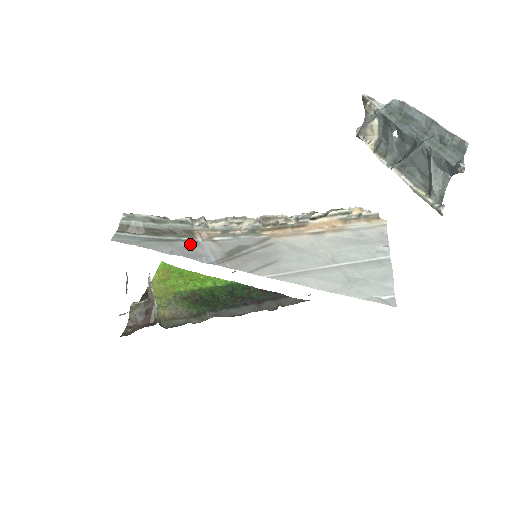
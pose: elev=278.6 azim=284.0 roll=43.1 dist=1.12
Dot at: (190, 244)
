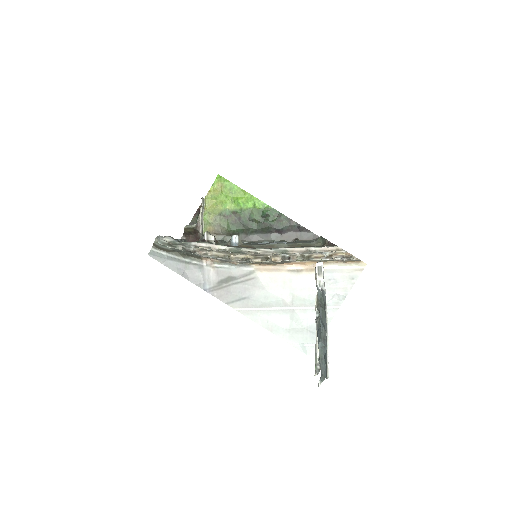
Dot at: (197, 268)
